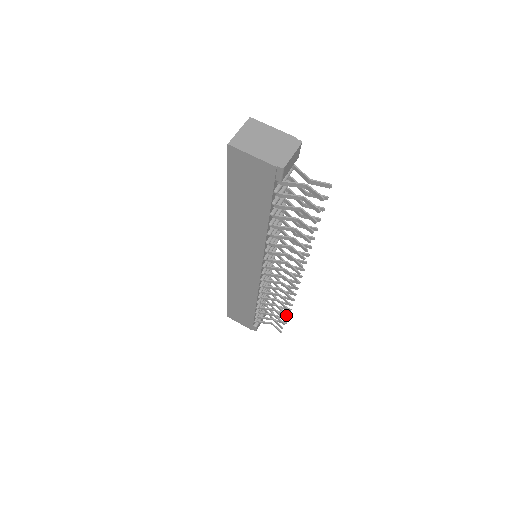
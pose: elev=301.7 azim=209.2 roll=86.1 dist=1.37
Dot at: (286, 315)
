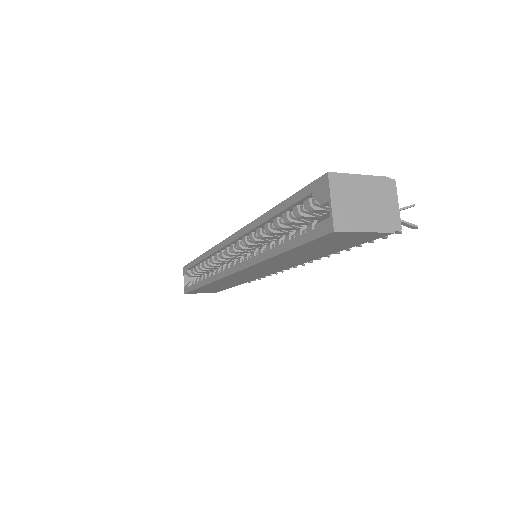
Dot at: occluded
